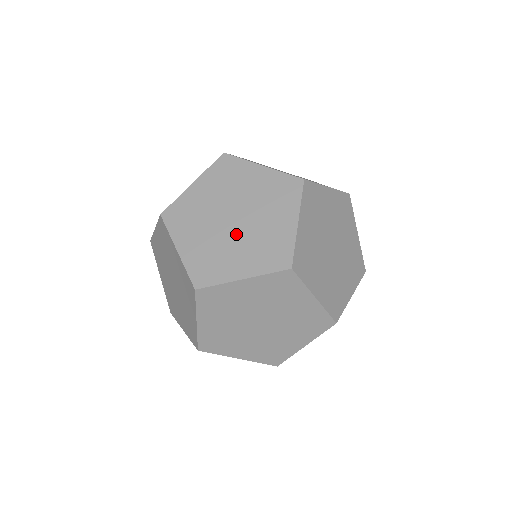
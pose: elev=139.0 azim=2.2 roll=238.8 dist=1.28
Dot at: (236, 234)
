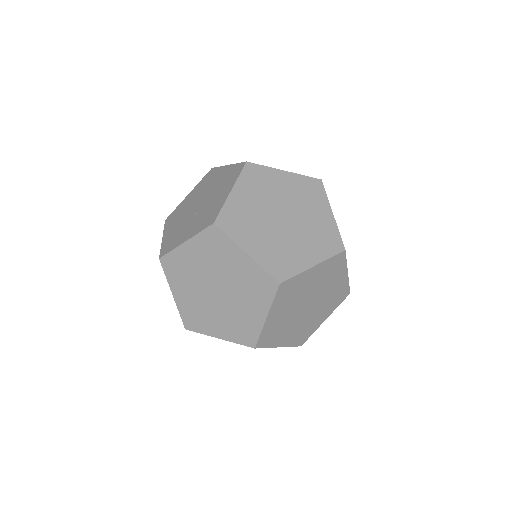
Dot at: (195, 214)
